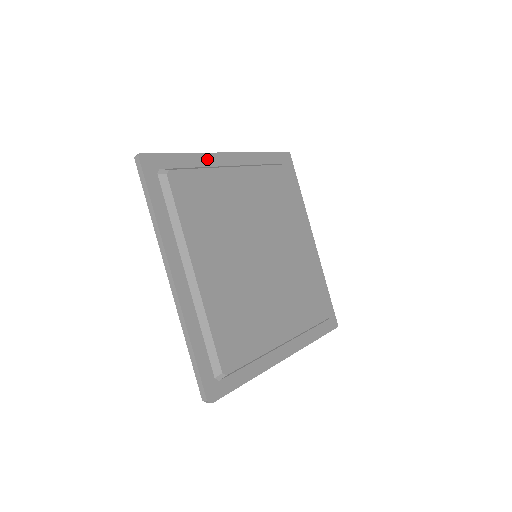
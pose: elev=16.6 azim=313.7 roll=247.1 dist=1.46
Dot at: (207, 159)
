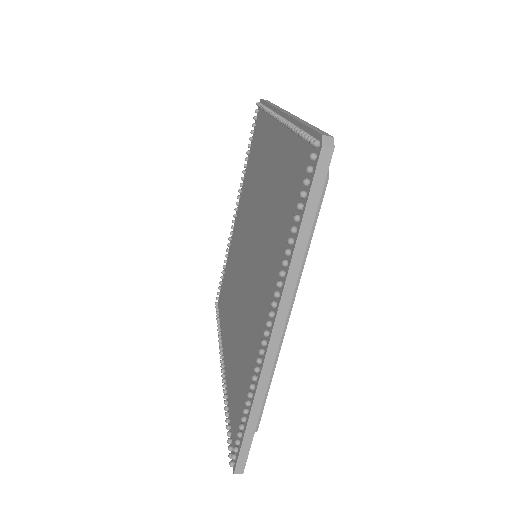
Dot at: occluded
